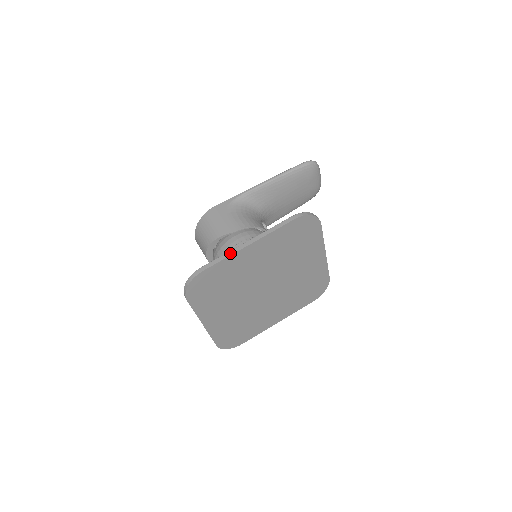
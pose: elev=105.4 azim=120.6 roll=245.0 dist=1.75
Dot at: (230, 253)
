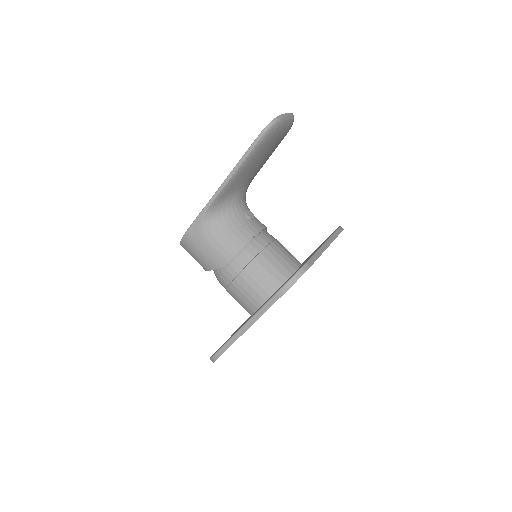
Dot at: (234, 339)
